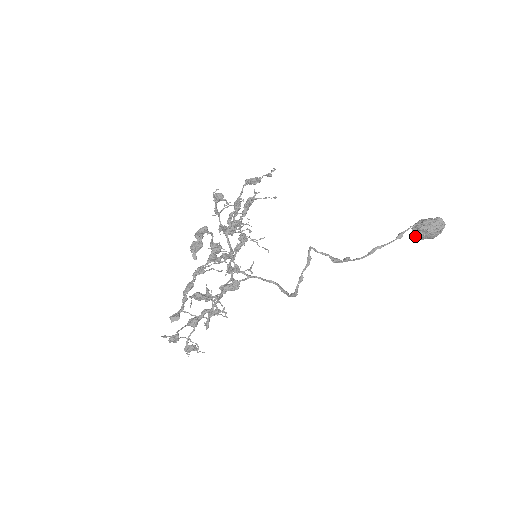
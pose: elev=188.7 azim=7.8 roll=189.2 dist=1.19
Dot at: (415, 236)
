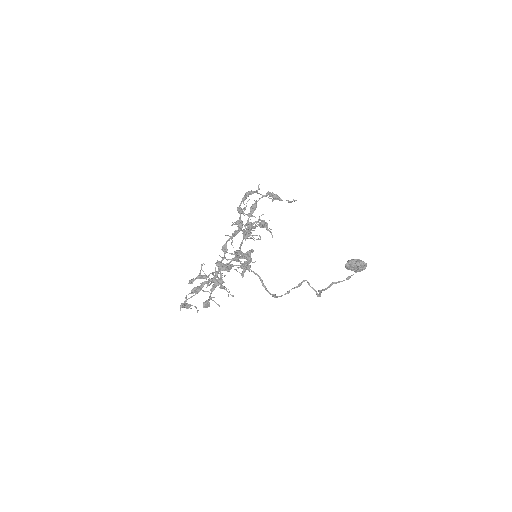
Dot at: (347, 267)
